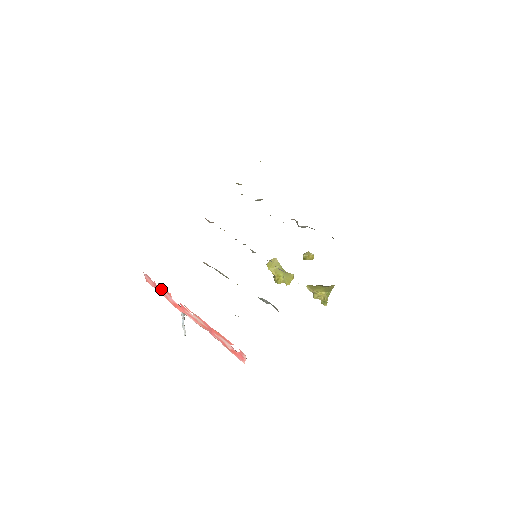
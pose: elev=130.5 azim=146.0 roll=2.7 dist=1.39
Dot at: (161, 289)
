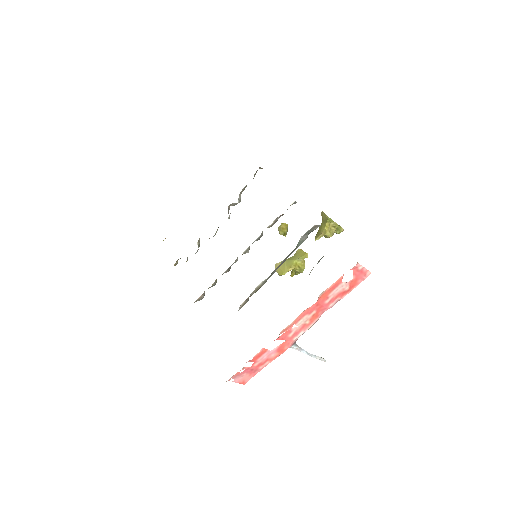
Dot at: (256, 363)
